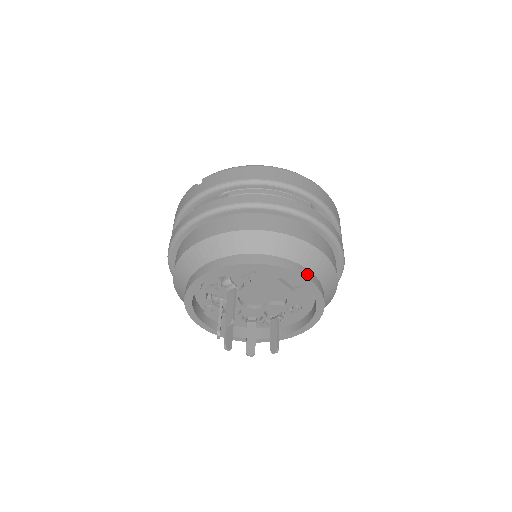
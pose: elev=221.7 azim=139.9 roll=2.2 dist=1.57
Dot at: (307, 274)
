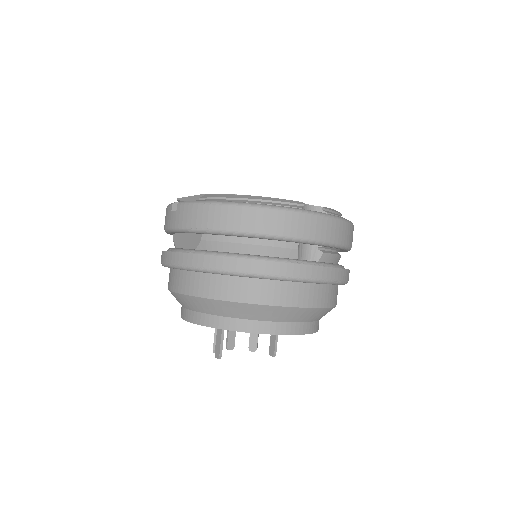
Dot at: (287, 329)
